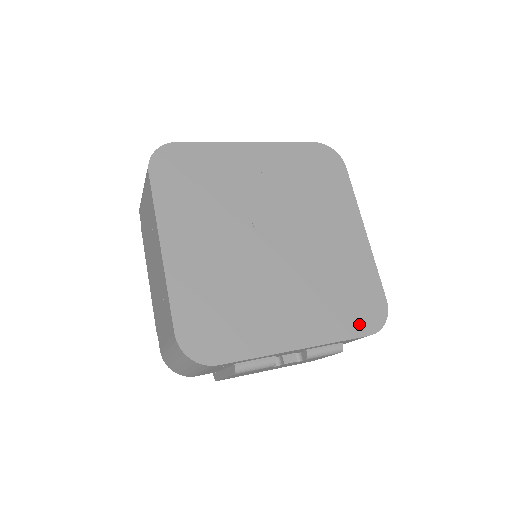
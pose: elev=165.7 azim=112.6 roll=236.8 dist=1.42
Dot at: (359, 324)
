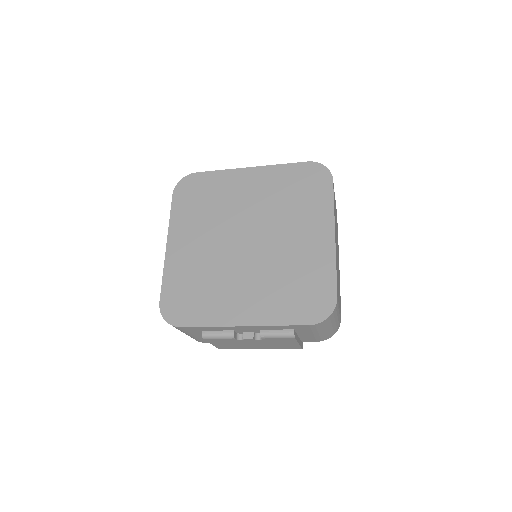
Dot at: (302, 314)
